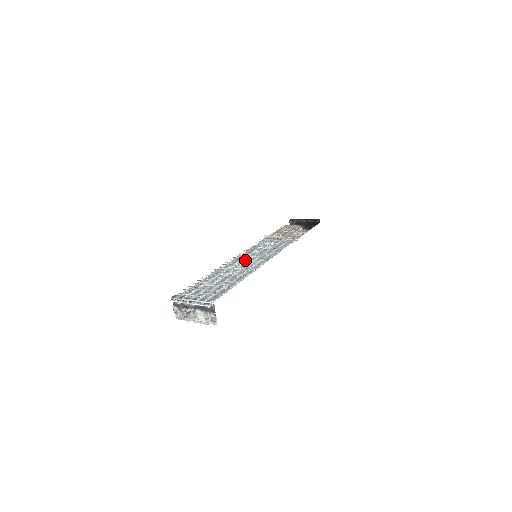
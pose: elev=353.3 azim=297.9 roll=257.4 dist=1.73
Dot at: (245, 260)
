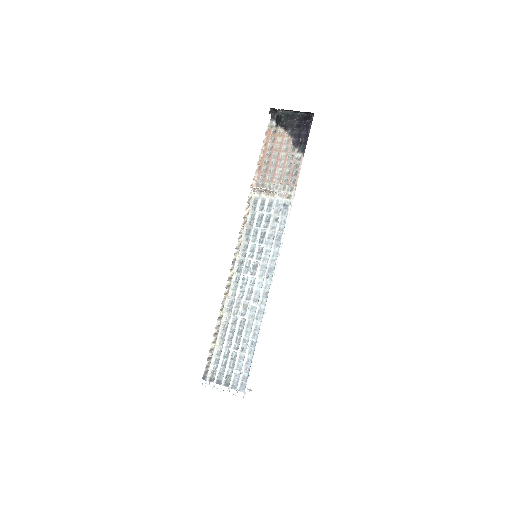
Dot at: (248, 276)
